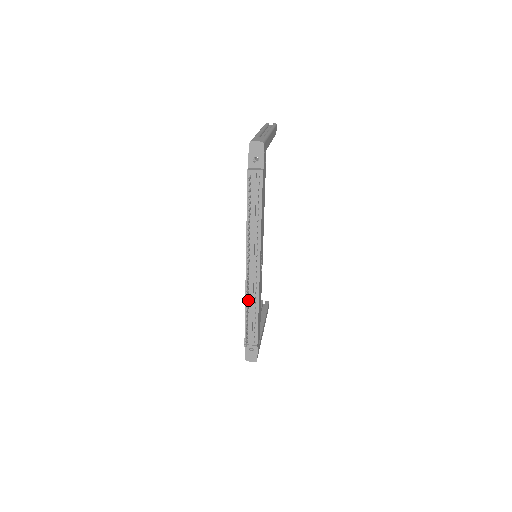
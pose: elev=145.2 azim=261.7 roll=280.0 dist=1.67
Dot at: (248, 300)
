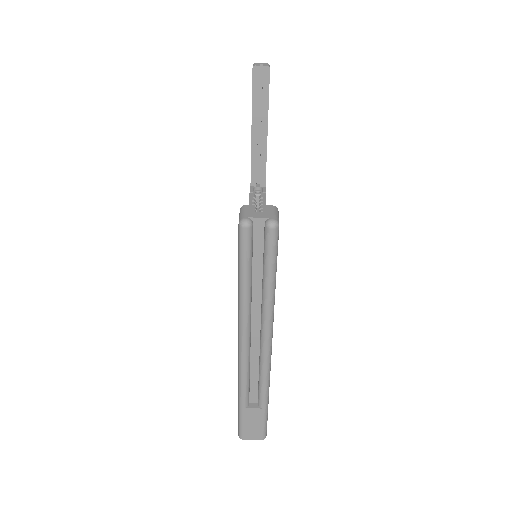
Dot at: occluded
